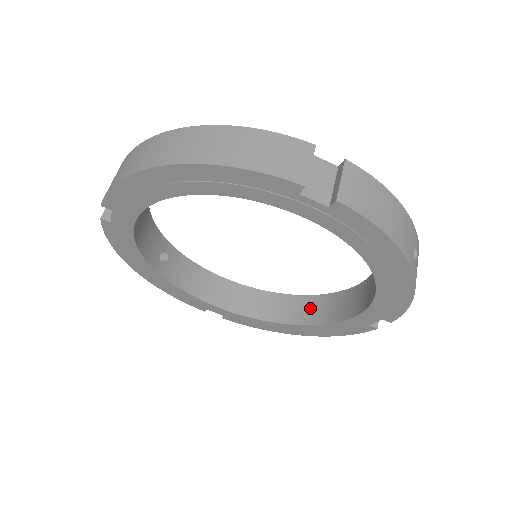
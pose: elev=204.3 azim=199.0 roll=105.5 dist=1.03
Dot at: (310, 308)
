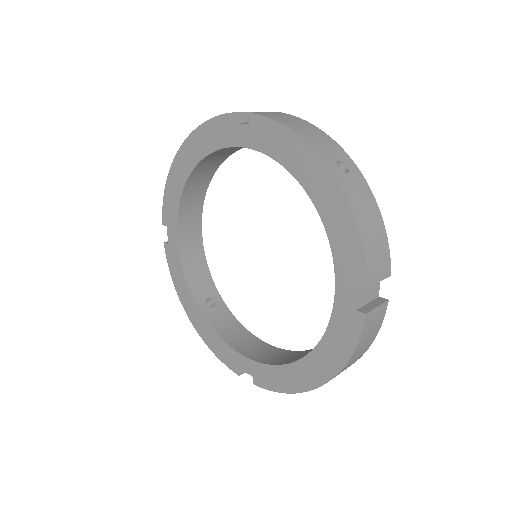
Dot at: occluded
